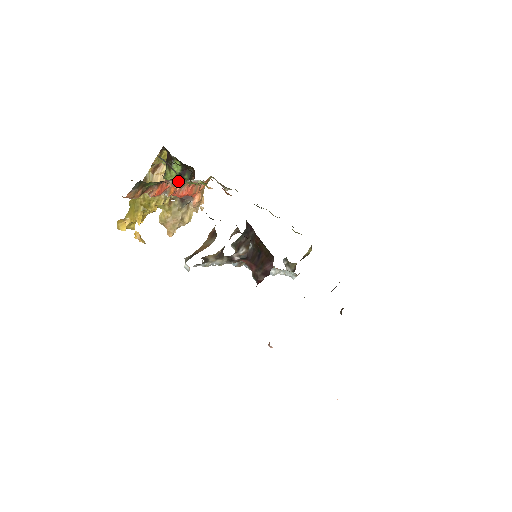
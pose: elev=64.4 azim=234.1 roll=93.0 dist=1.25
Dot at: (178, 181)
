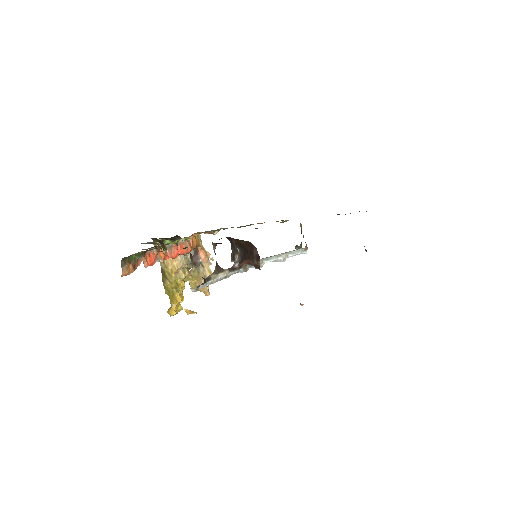
Dot at: occluded
